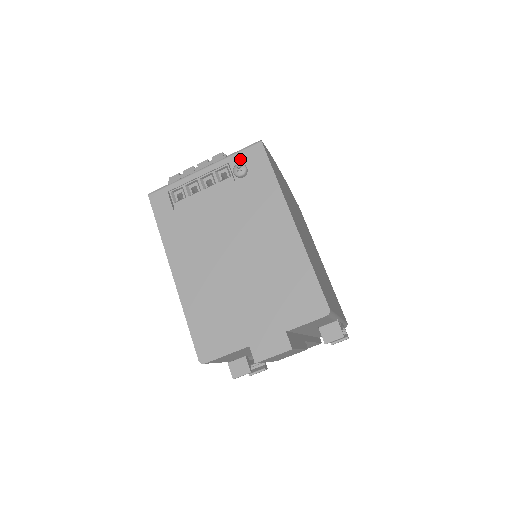
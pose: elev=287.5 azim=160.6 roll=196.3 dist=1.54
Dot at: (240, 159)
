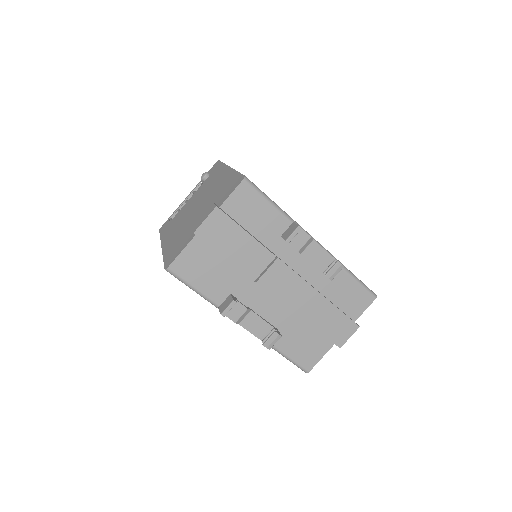
Dot at: occluded
